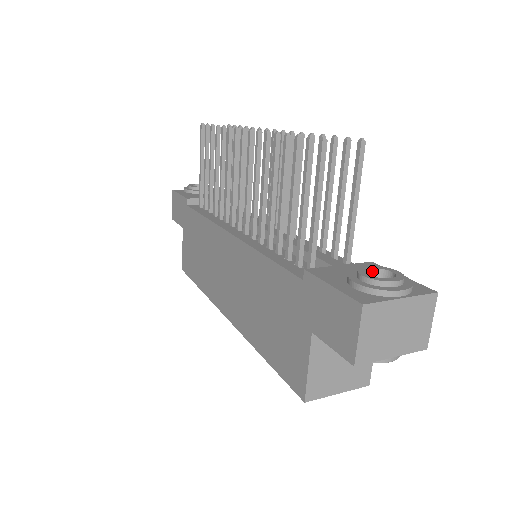
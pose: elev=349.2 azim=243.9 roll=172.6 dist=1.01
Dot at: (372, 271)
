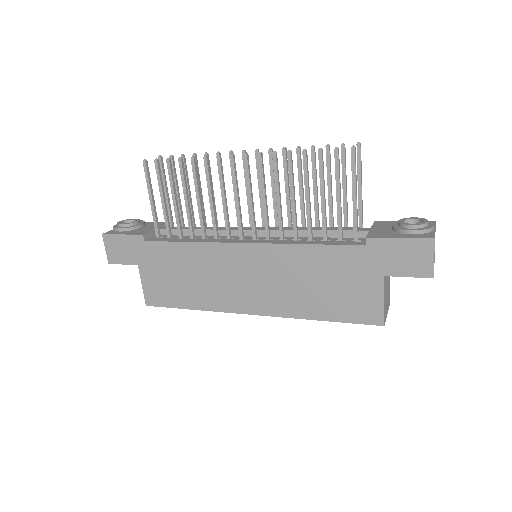
Dot at: occluded
